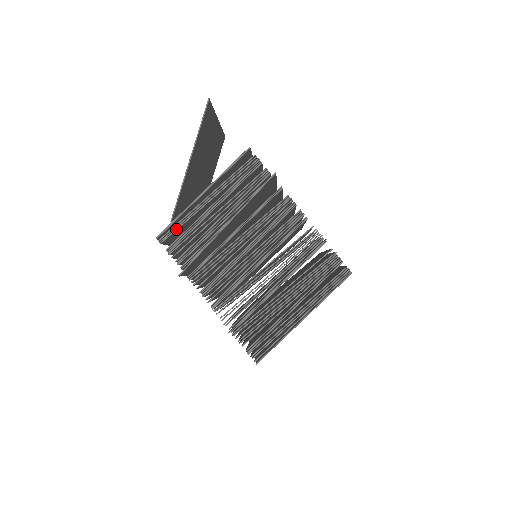
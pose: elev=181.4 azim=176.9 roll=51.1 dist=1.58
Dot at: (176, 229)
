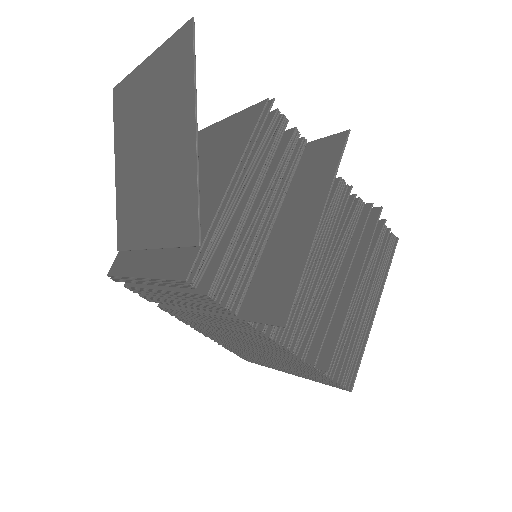
Dot at: (211, 255)
